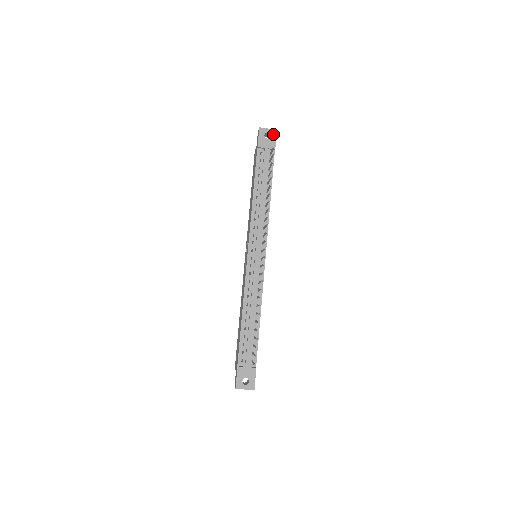
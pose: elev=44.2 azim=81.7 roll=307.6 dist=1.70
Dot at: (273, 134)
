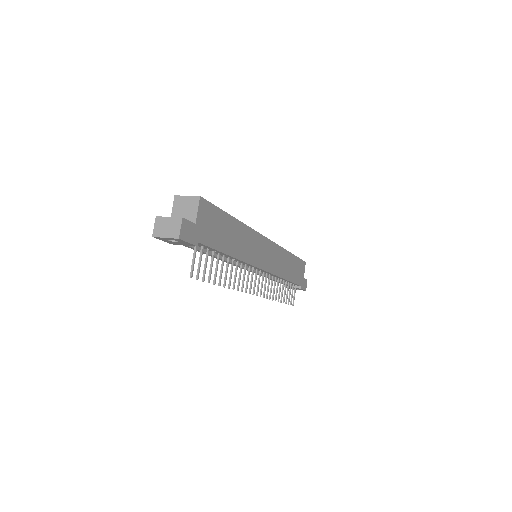
Dot at: (178, 240)
